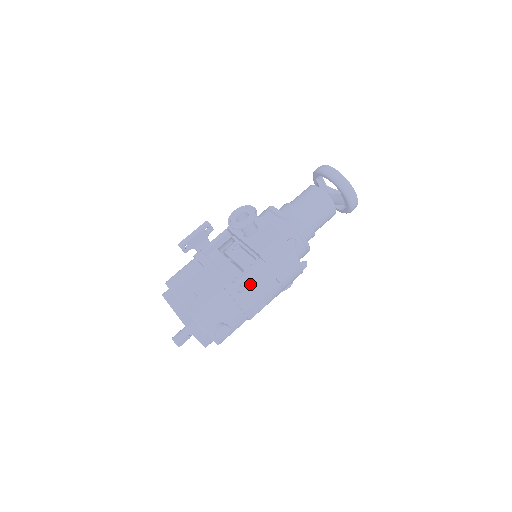
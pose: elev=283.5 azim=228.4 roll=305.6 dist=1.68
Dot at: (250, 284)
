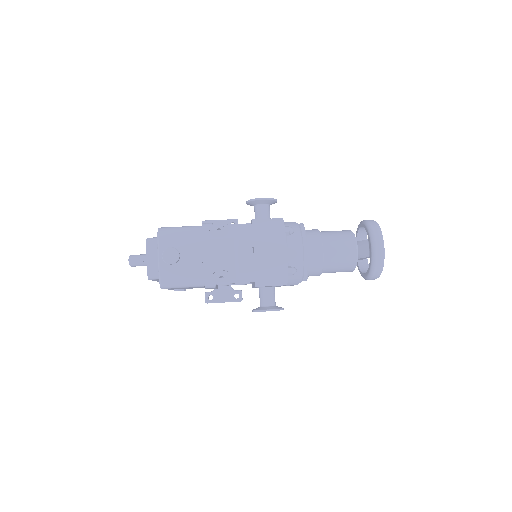
Dot at: (226, 235)
